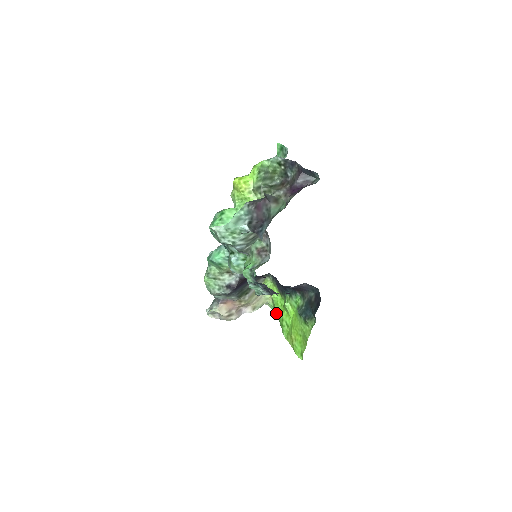
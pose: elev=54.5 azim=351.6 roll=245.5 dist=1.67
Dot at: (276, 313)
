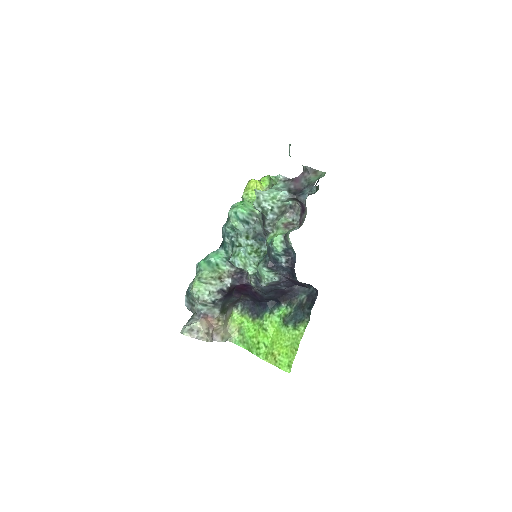
Dot at: (246, 343)
